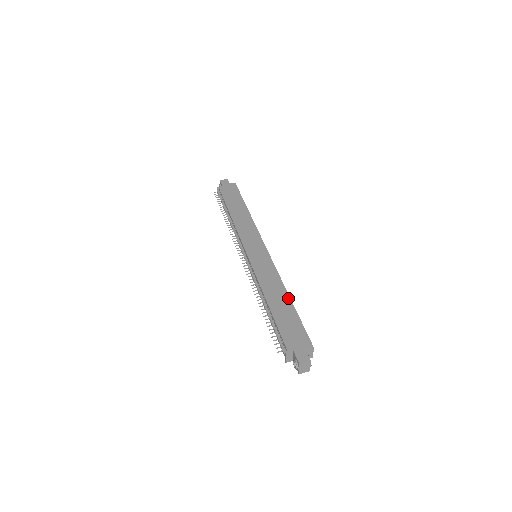
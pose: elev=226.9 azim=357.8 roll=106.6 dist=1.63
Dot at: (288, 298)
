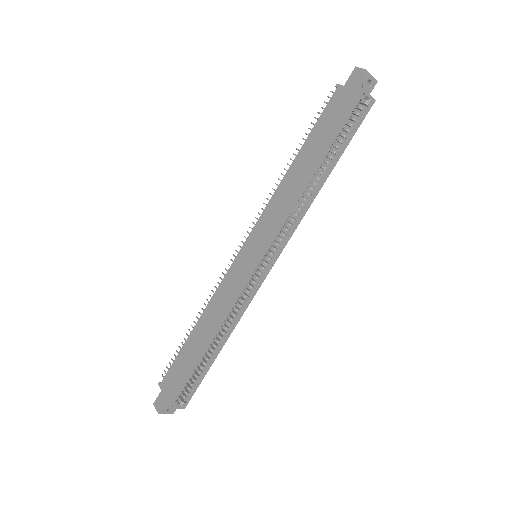
Dot at: (206, 344)
